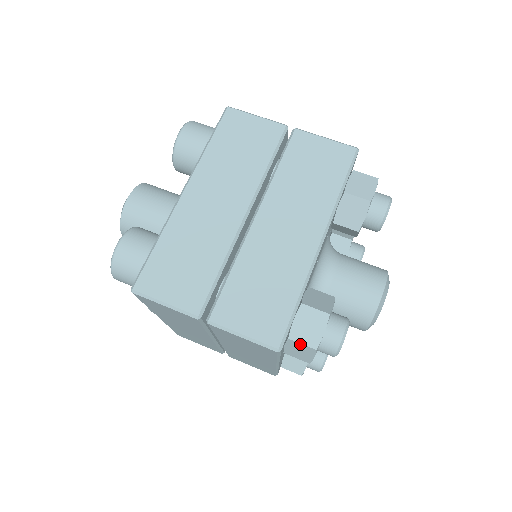
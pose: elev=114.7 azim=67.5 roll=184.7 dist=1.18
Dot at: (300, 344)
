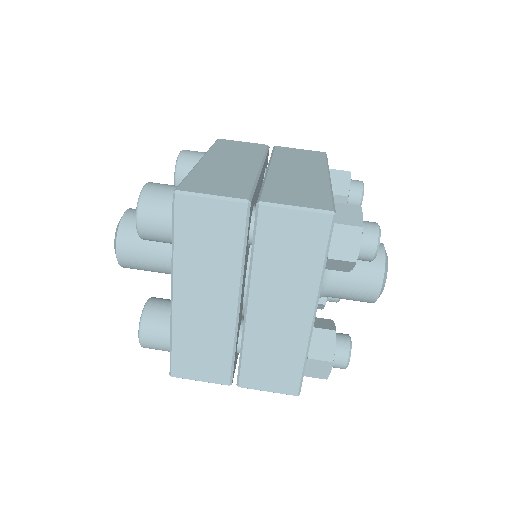
Dot at: (346, 226)
